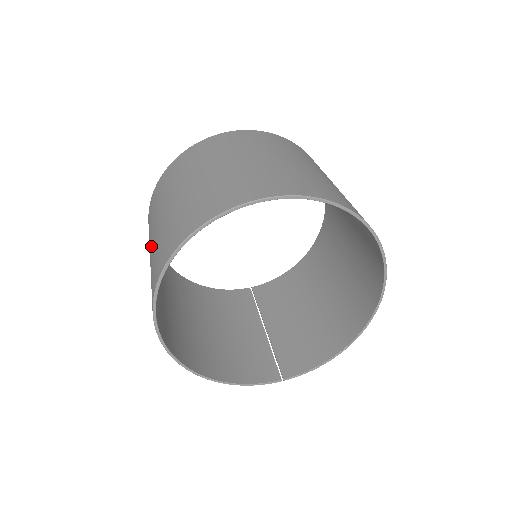
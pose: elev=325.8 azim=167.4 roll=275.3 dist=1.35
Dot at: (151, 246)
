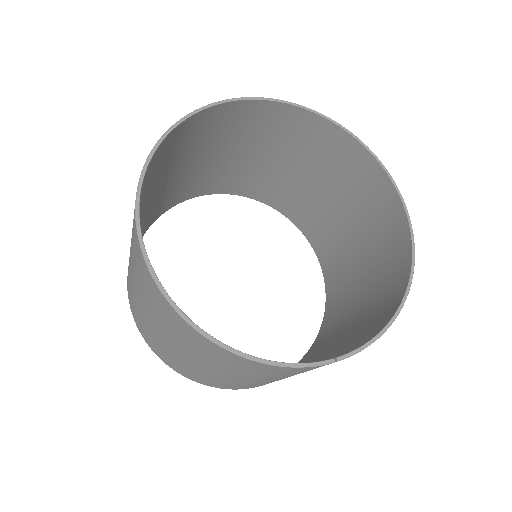
Dot at: occluded
